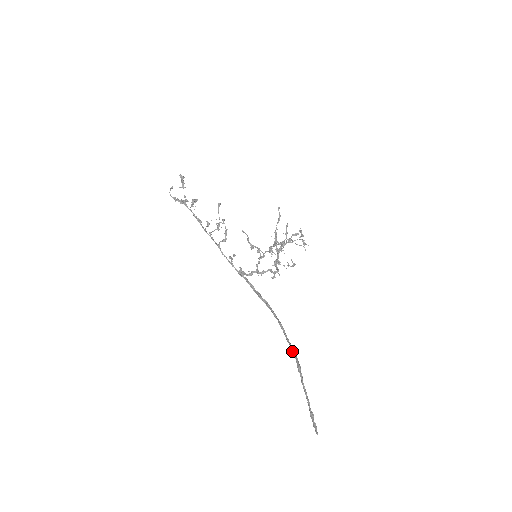
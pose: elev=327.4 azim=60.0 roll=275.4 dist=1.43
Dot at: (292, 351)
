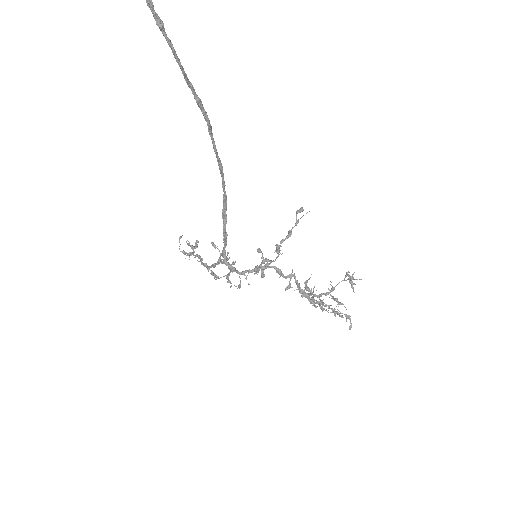
Dot at: (208, 129)
